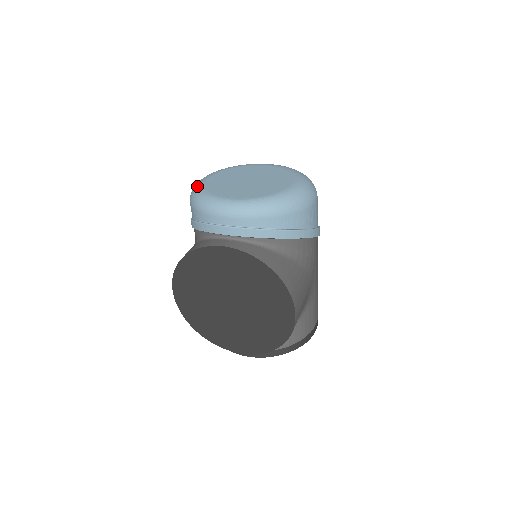
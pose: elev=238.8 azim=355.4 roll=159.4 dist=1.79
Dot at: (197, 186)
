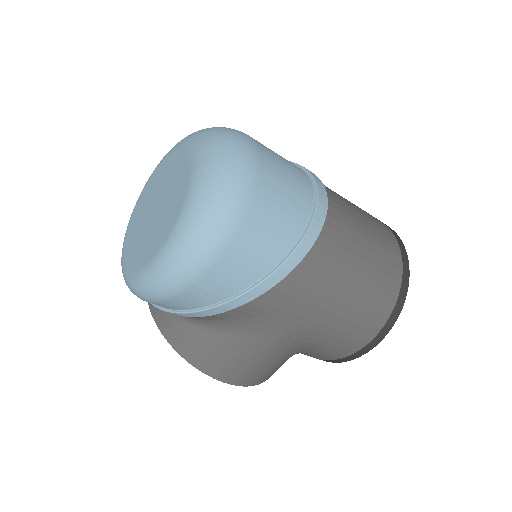
Dot at: occluded
